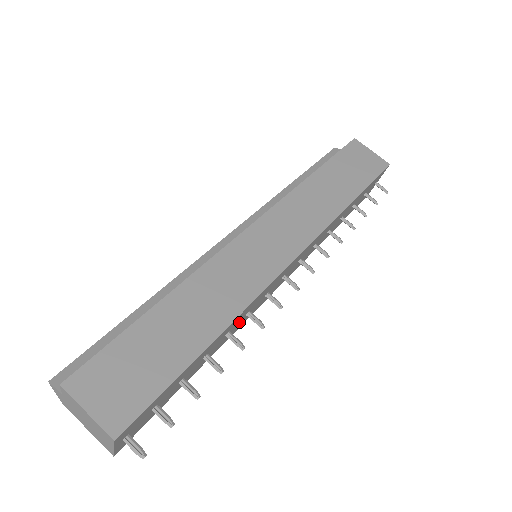
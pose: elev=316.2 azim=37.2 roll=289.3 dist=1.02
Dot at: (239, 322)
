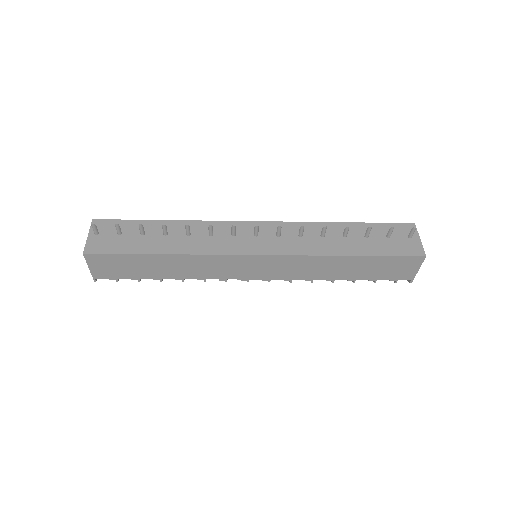
Dot at: (203, 239)
